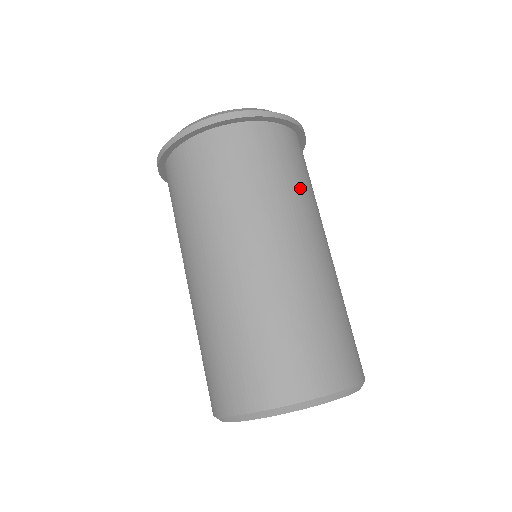
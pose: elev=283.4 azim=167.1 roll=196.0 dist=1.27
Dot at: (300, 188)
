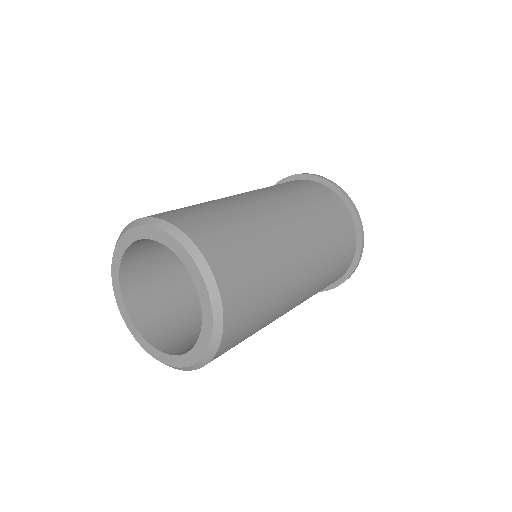
Dot at: (327, 235)
